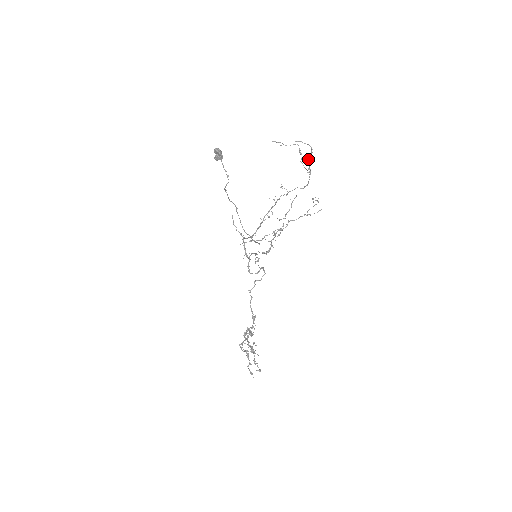
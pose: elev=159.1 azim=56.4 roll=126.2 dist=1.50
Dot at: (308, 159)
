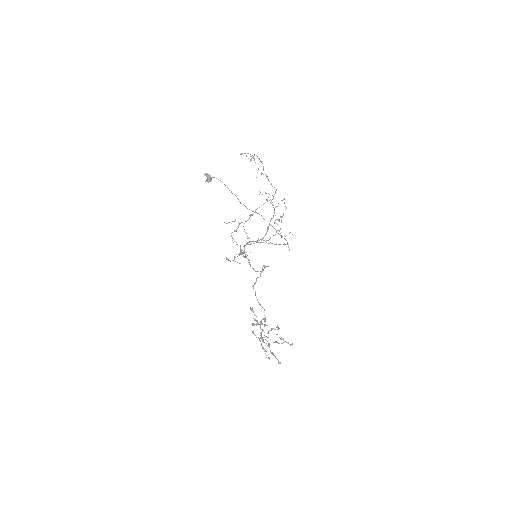
Dot at: occluded
